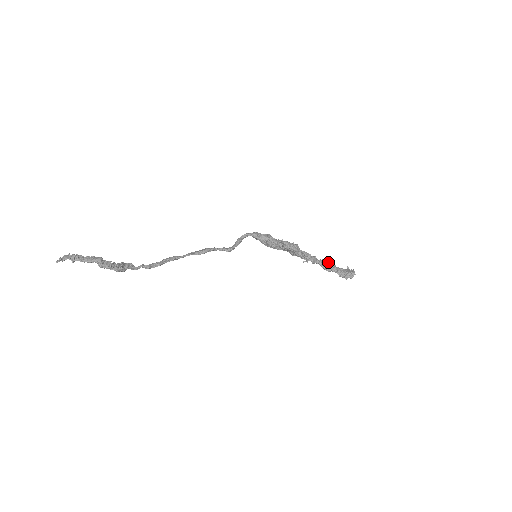
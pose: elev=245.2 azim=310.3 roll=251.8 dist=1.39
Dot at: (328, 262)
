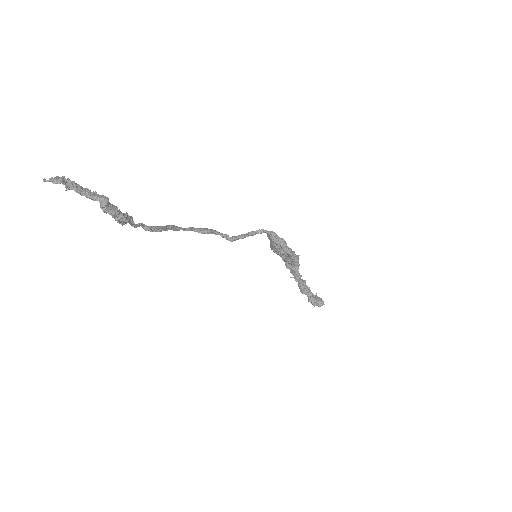
Dot at: occluded
